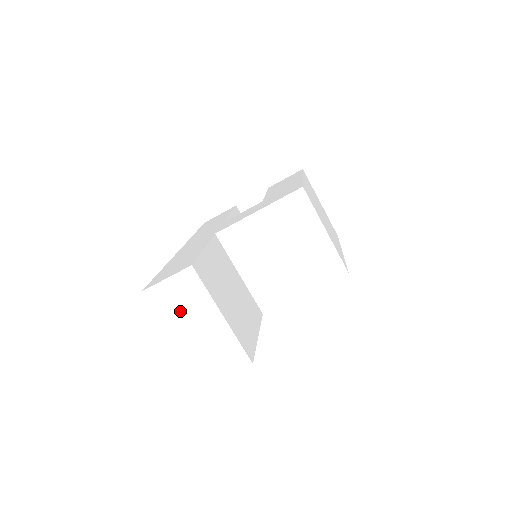
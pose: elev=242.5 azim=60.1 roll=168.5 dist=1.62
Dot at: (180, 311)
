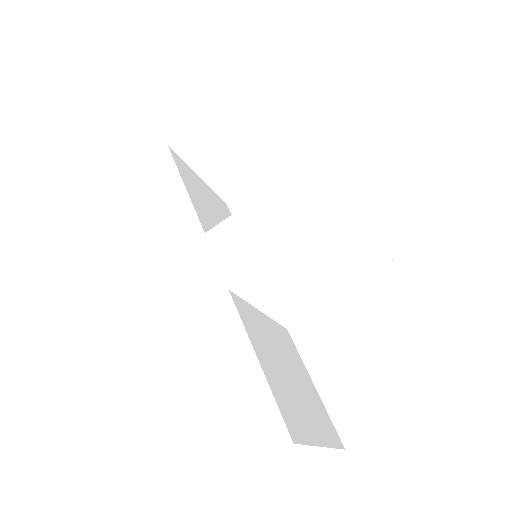
Dot at: (268, 470)
